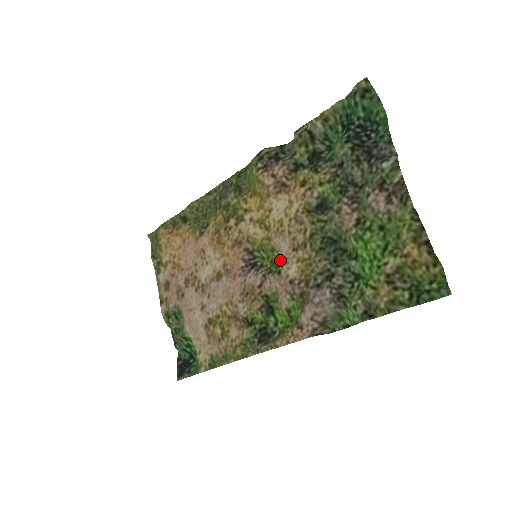
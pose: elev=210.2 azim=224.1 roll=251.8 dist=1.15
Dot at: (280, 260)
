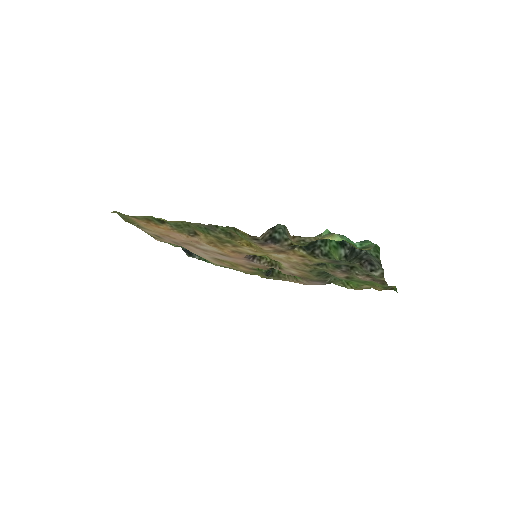
Dot at: occluded
